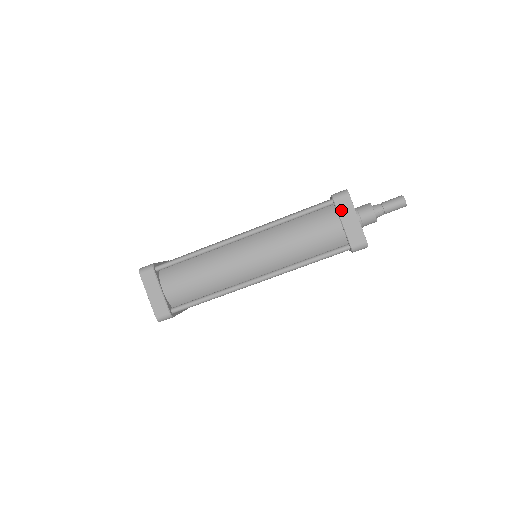
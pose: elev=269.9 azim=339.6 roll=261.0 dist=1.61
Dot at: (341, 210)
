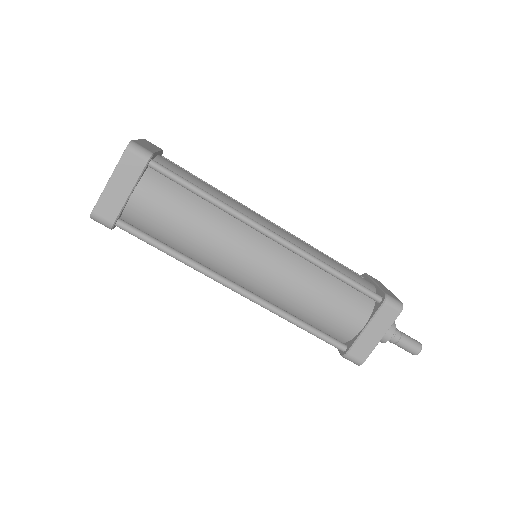
Dot at: (379, 317)
